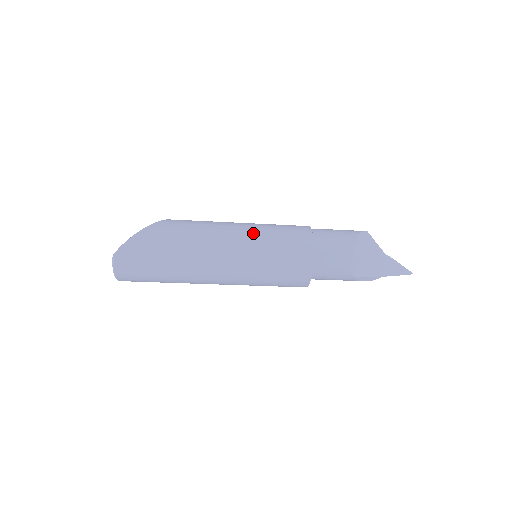
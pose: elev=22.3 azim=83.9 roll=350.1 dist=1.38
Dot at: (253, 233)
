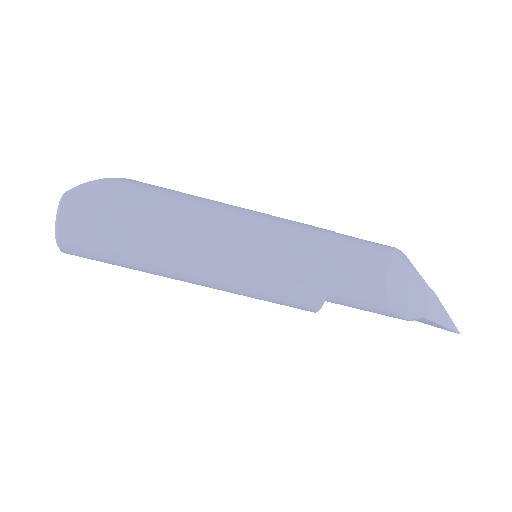
Dot at: (259, 214)
